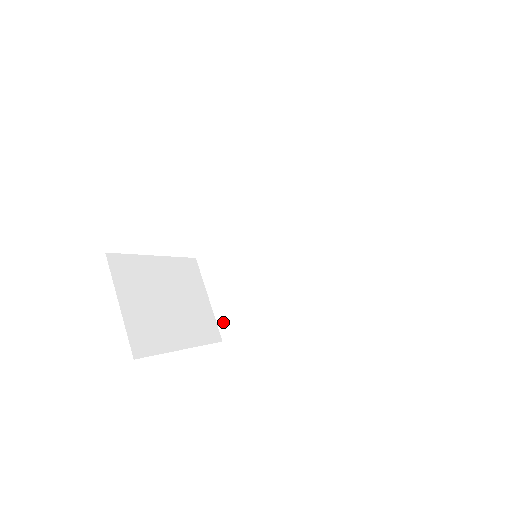
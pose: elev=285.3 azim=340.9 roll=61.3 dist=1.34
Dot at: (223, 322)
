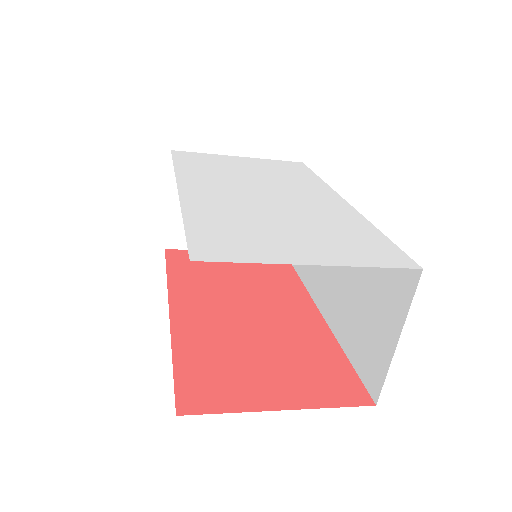
Dot at: occluded
